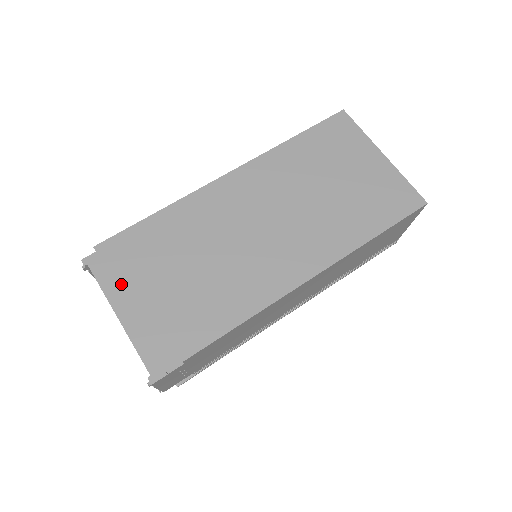
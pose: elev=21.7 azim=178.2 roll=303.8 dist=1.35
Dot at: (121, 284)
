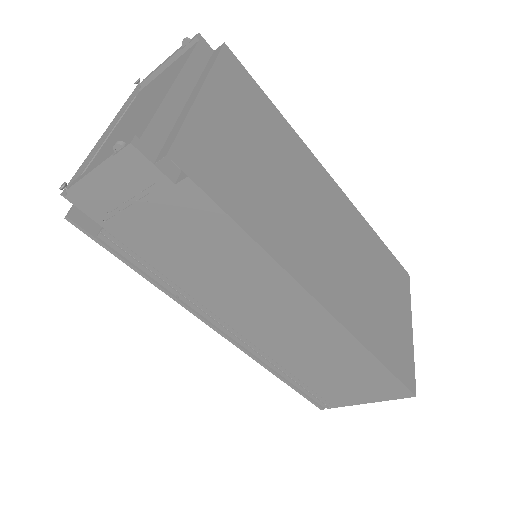
Dot at: (214, 79)
